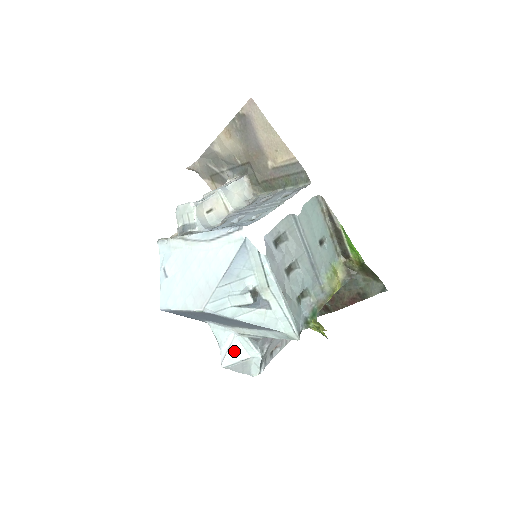
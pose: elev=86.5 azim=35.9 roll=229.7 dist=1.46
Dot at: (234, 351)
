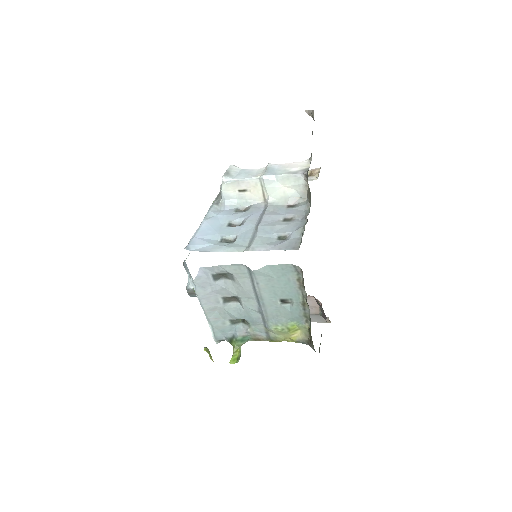
Dot at: occluded
